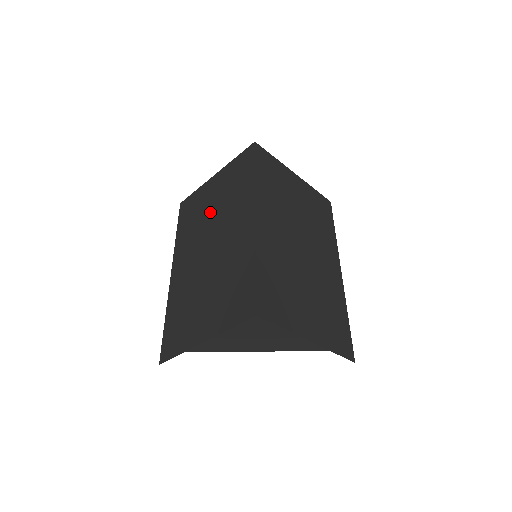
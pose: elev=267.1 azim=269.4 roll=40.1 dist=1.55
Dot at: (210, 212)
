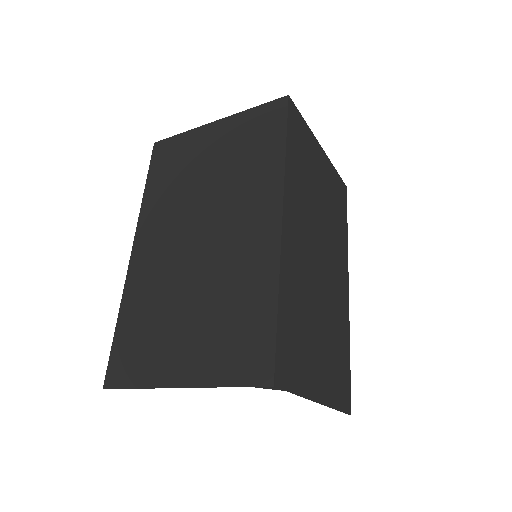
Dot at: (204, 179)
